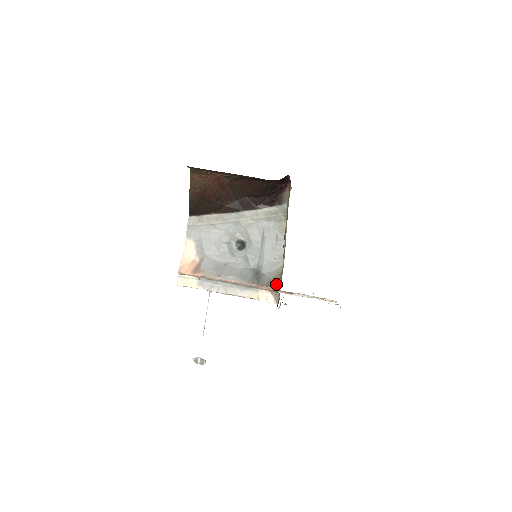
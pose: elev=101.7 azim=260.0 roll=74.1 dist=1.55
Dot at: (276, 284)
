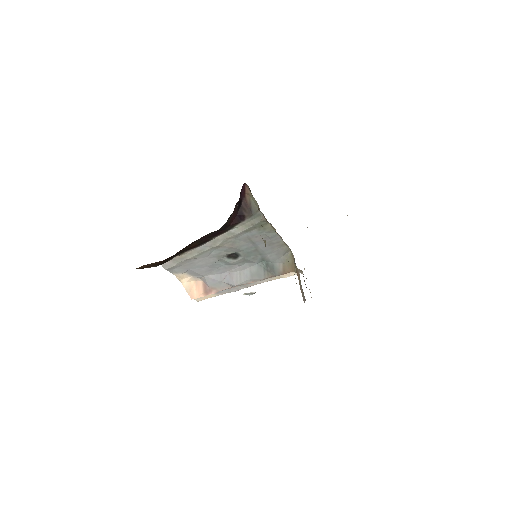
Dot at: (293, 267)
